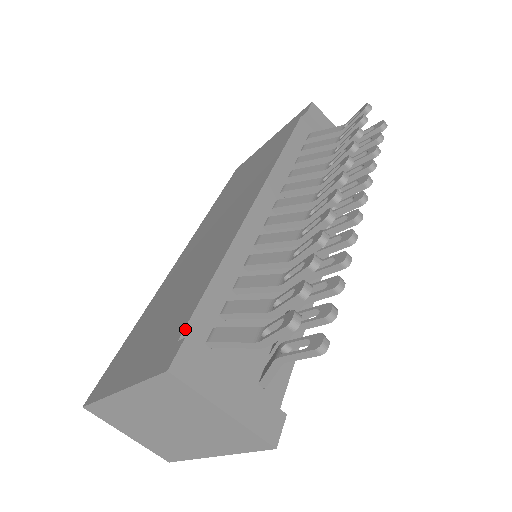
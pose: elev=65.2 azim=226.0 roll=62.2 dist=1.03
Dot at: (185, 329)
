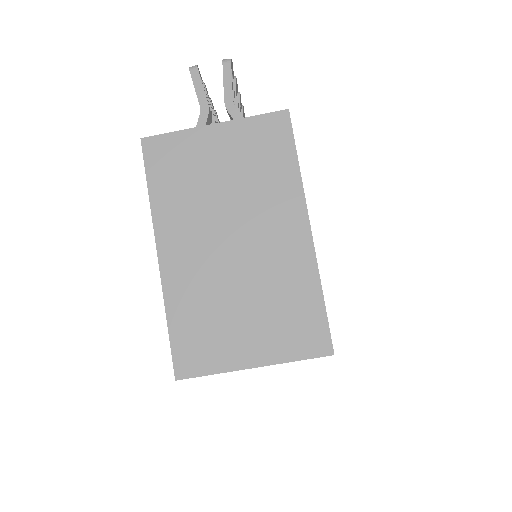
Dot at: occluded
